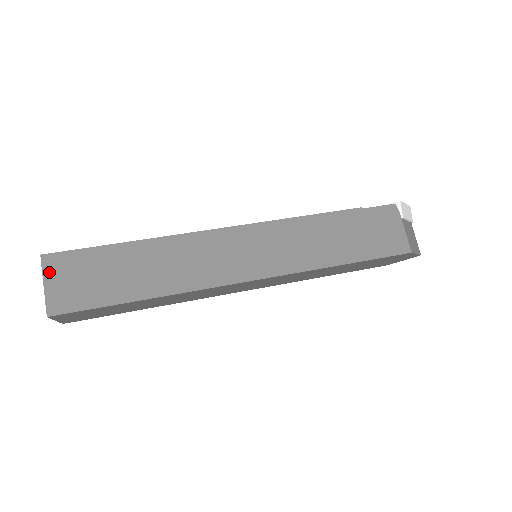
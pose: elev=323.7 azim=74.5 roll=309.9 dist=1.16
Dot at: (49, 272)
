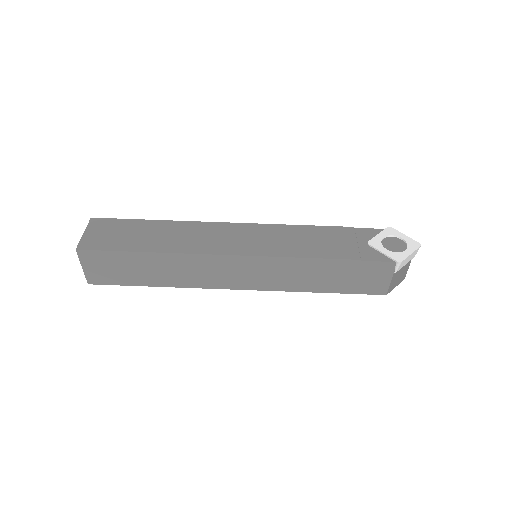
Dot at: (84, 261)
